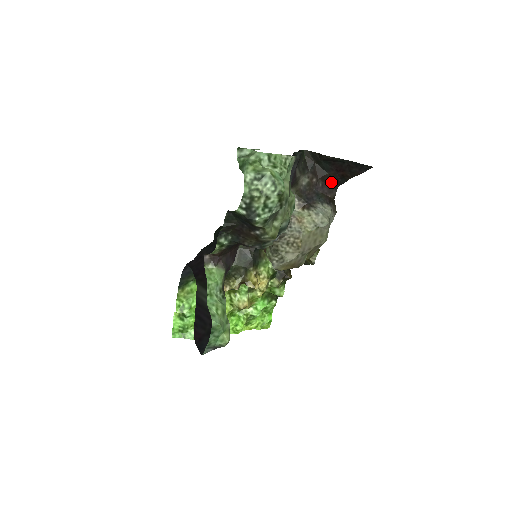
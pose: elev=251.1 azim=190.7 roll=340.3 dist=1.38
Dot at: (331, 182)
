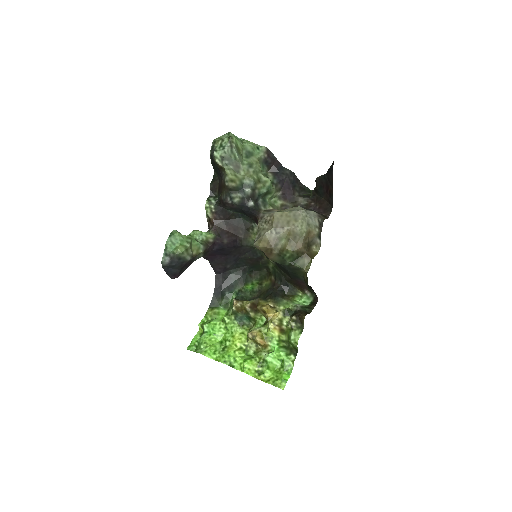
Dot at: (326, 205)
